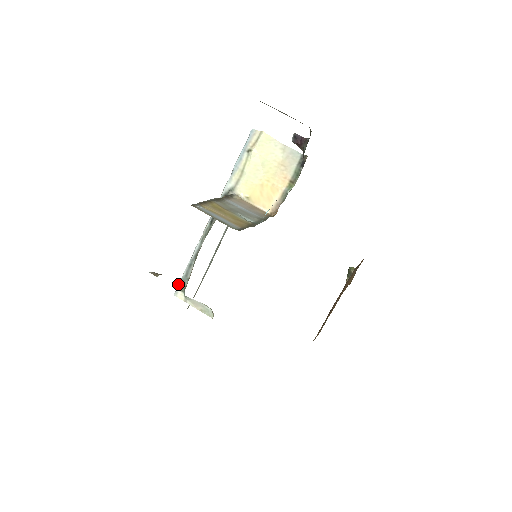
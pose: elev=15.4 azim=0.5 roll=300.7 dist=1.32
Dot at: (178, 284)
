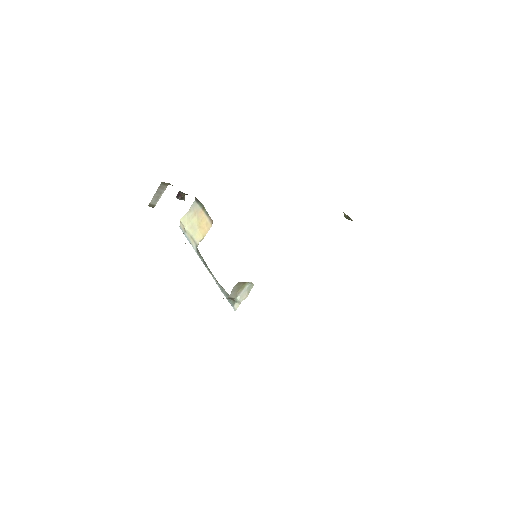
Dot at: (231, 305)
